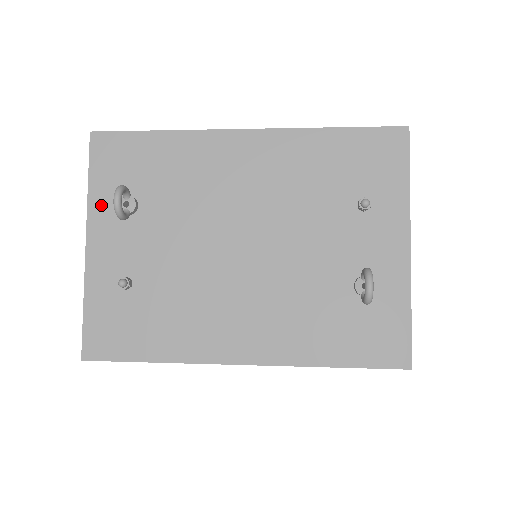
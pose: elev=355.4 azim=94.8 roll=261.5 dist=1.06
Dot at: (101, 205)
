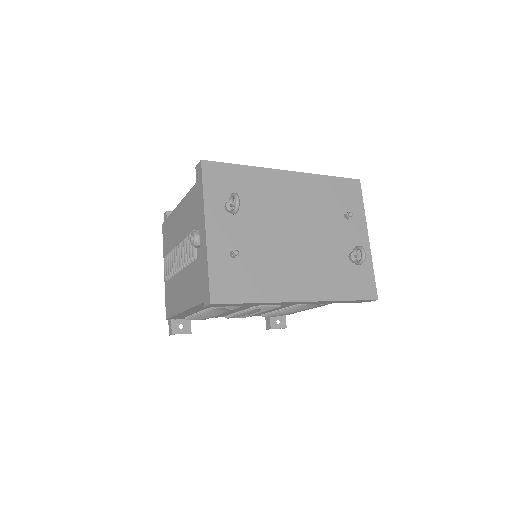
Dot at: (213, 205)
